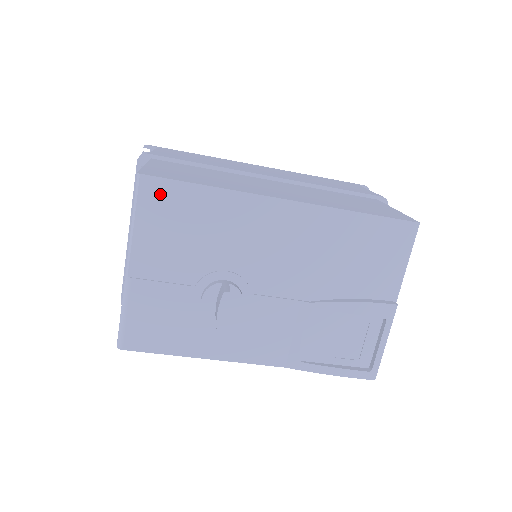
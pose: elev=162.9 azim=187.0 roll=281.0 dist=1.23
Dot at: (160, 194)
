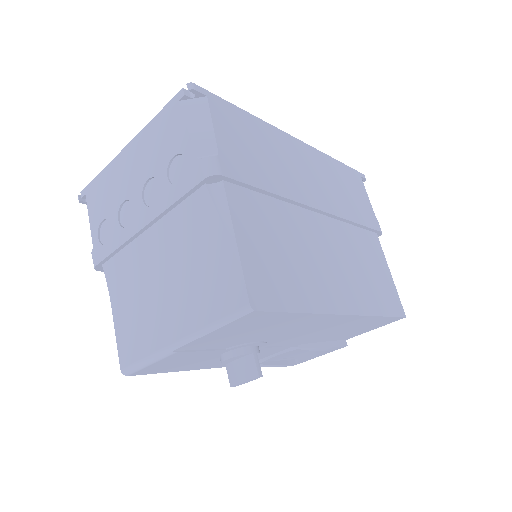
Dot at: (257, 318)
